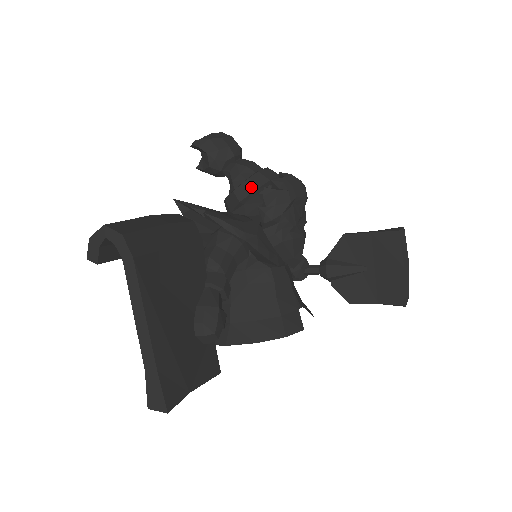
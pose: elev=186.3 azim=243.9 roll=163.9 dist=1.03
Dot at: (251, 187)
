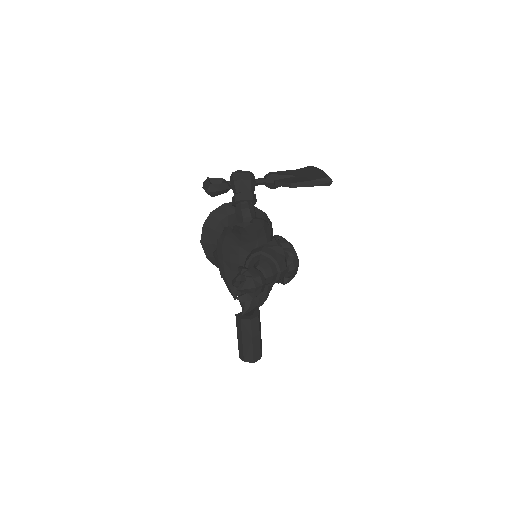
Dot at: occluded
